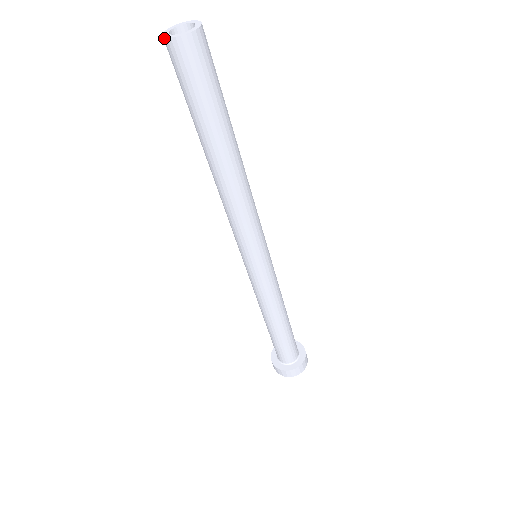
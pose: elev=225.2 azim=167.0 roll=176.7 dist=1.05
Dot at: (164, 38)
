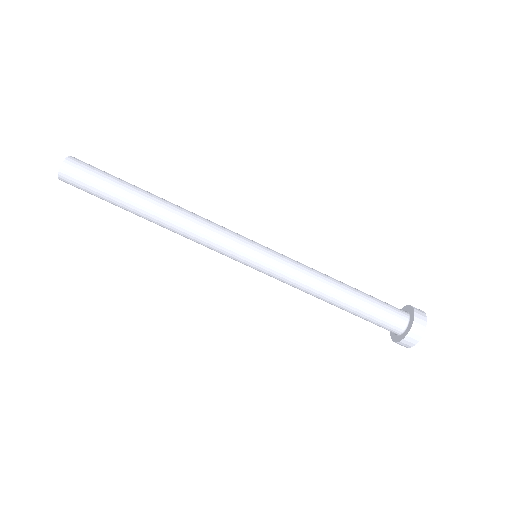
Dot at: (62, 180)
